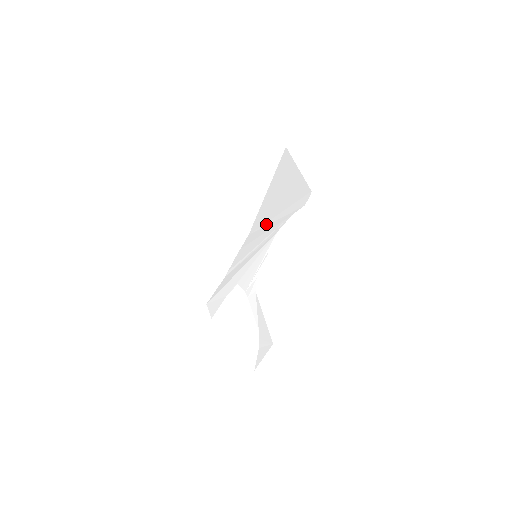
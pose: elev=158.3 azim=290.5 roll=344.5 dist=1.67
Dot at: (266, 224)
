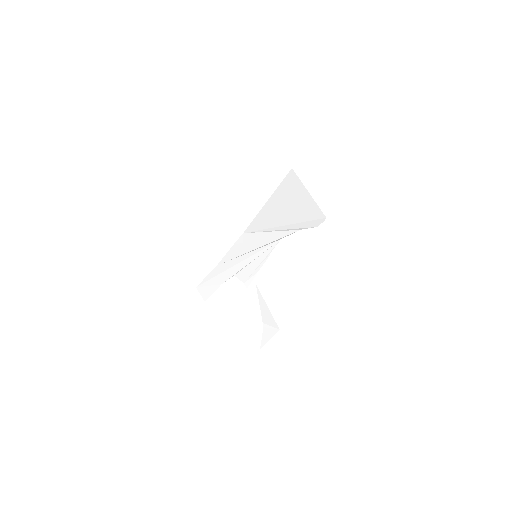
Dot at: (267, 230)
